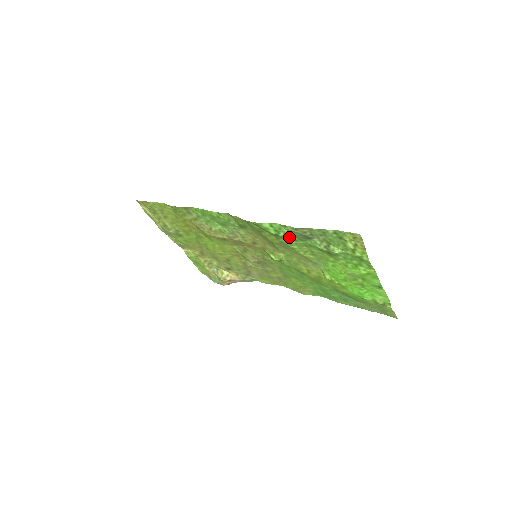
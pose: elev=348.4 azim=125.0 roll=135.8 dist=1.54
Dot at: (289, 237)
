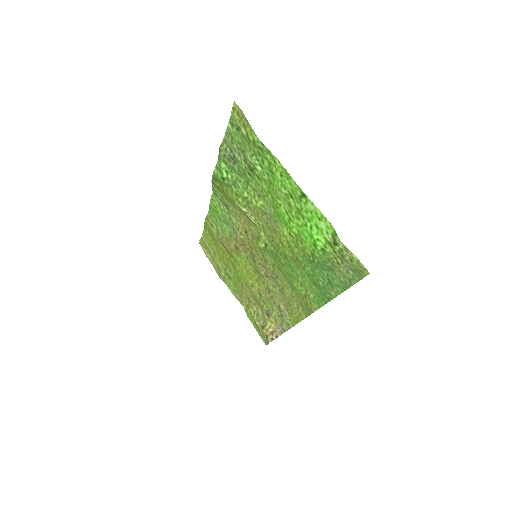
Dot at: (232, 176)
